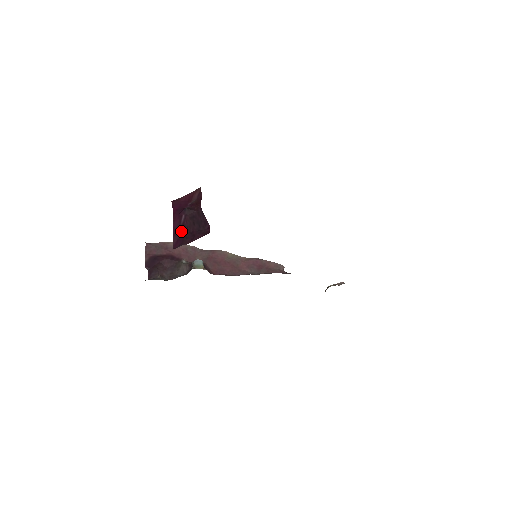
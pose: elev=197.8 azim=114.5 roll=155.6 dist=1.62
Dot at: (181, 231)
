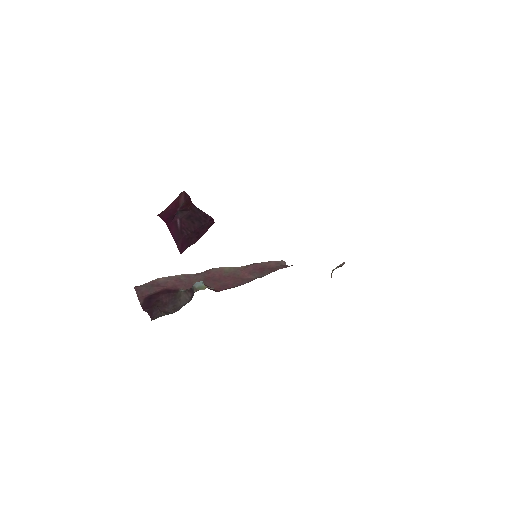
Dot at: (182, 235)
